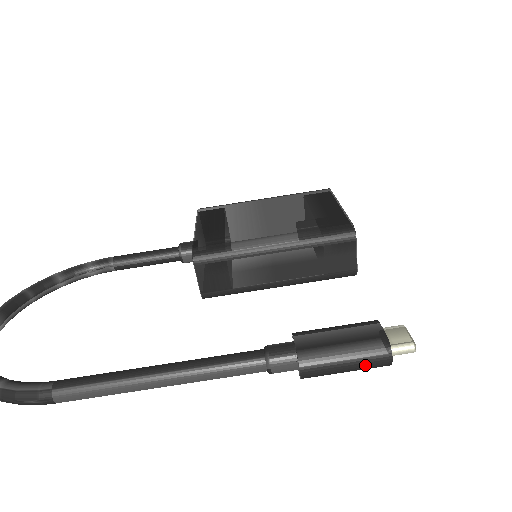
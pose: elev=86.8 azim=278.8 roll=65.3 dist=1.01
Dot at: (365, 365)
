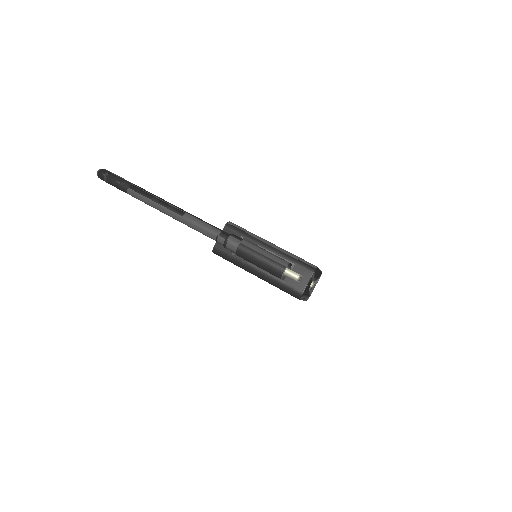
Dot at: (270, 264)
